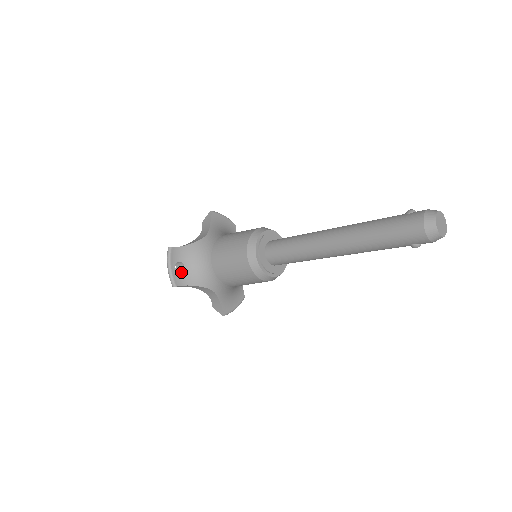
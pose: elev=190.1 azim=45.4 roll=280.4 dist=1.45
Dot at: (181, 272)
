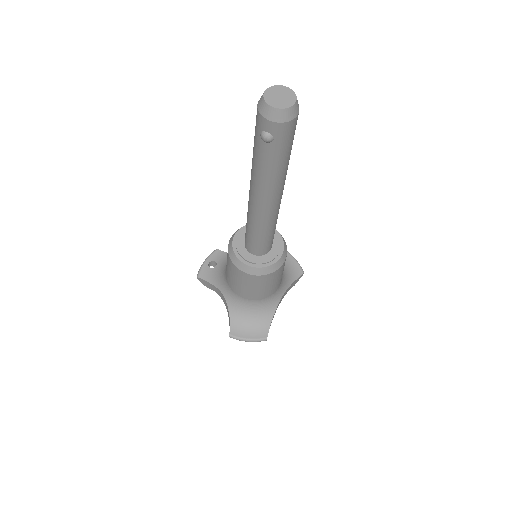
Dot at: (211, 269)
